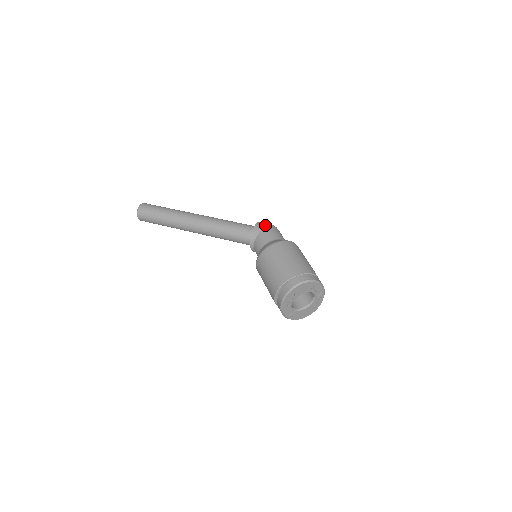
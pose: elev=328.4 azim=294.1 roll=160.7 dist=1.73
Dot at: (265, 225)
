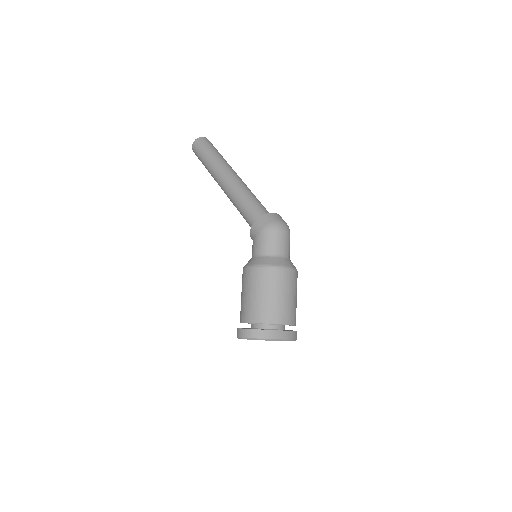
Dot at: (261, 227)
